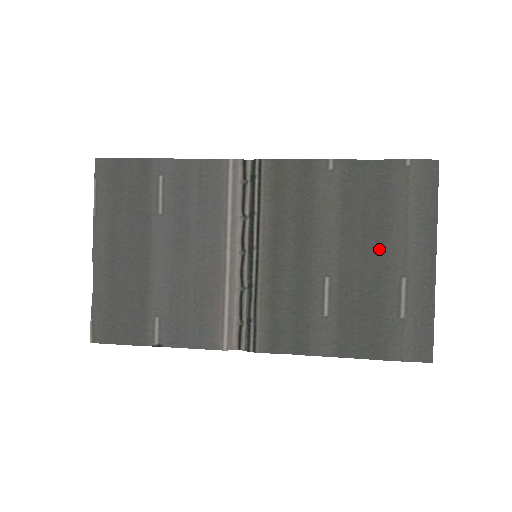
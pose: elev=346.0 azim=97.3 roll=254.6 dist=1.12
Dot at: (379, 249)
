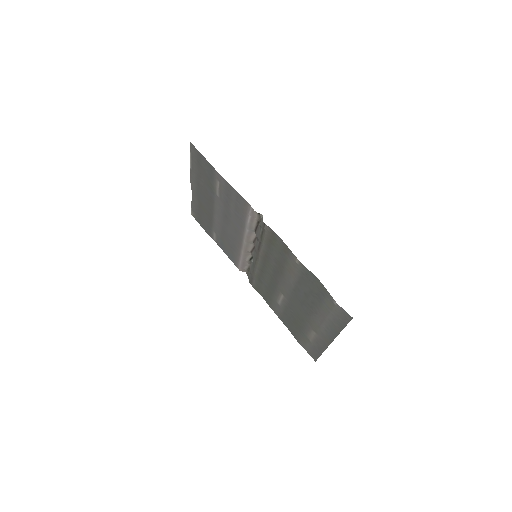
Dot at: (307, 313)
